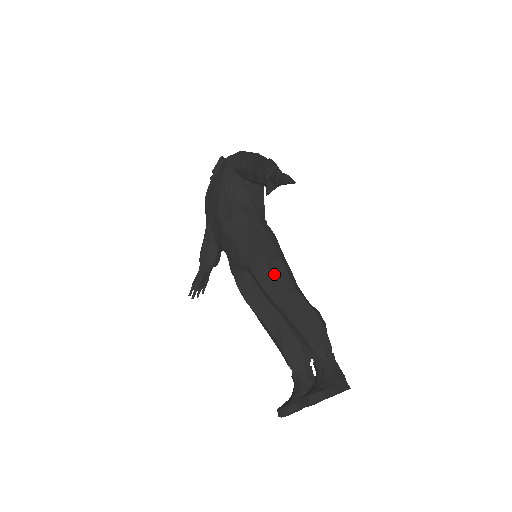
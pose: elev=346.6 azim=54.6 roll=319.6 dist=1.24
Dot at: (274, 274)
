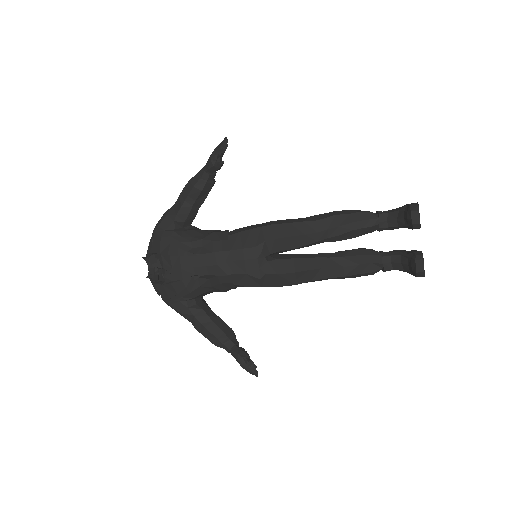
Dot at: (286, 223)
